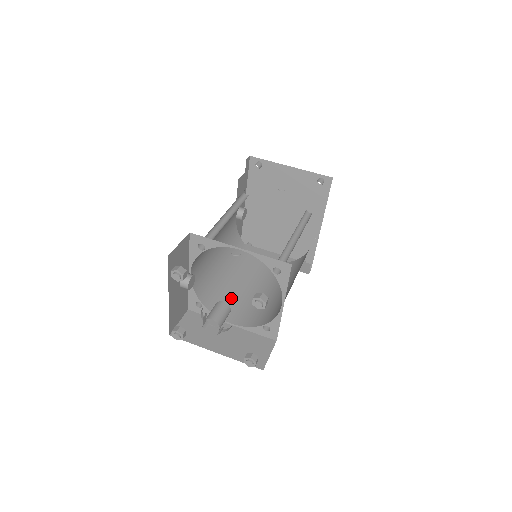
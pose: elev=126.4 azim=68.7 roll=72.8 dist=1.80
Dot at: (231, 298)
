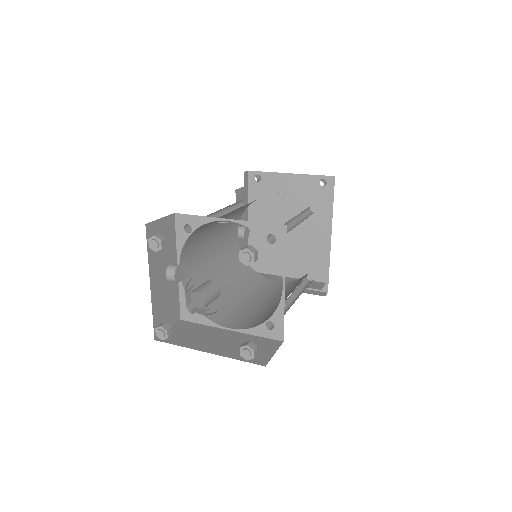
Dot at: (231, 308)
